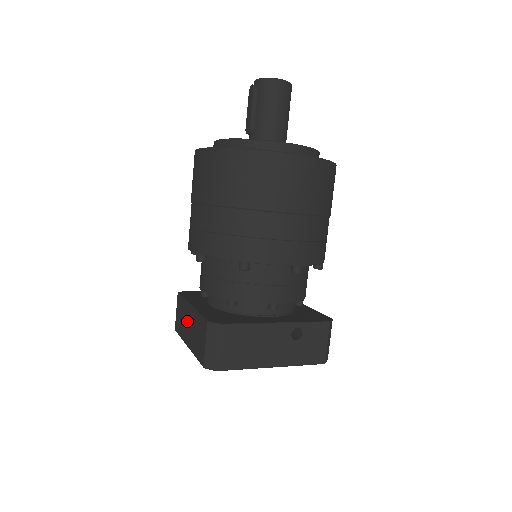
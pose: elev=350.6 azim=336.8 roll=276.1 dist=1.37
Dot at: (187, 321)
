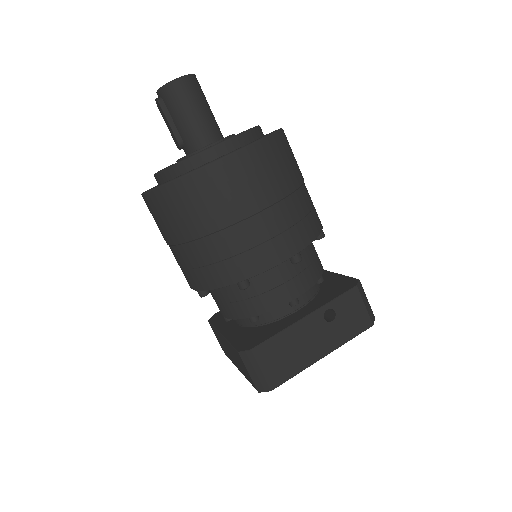
Dot at: (227, 348)
